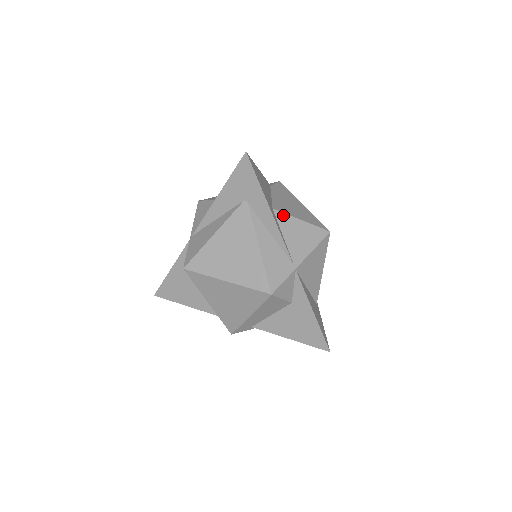
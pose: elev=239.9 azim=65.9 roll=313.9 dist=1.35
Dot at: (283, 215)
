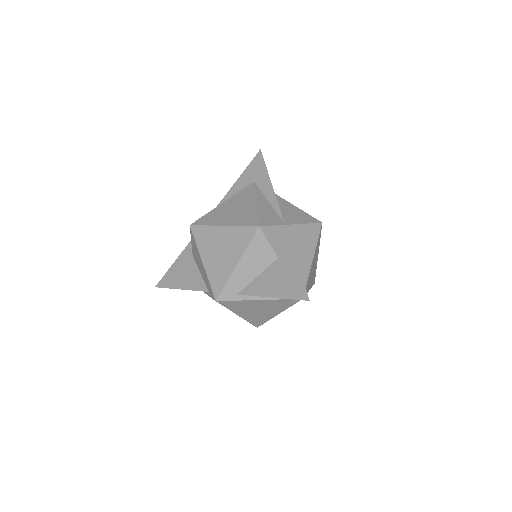
Dot at: (282, 199)
